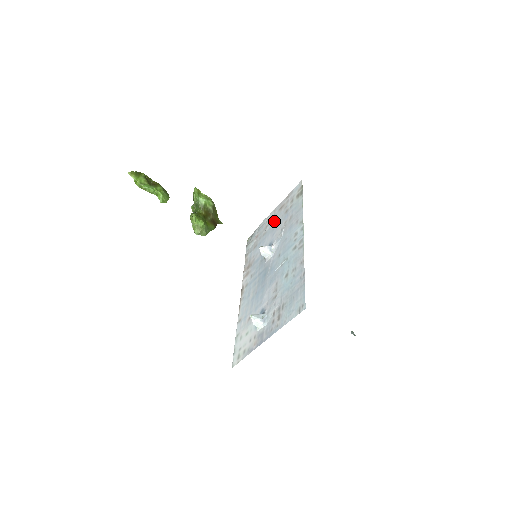
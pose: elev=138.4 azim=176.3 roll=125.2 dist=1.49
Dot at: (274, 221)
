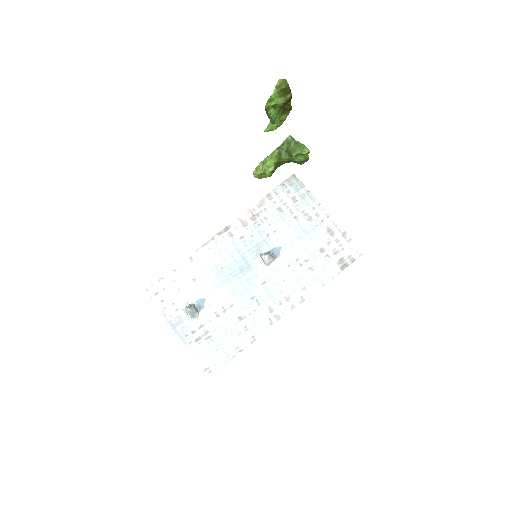
Dot at: (311, 230)
